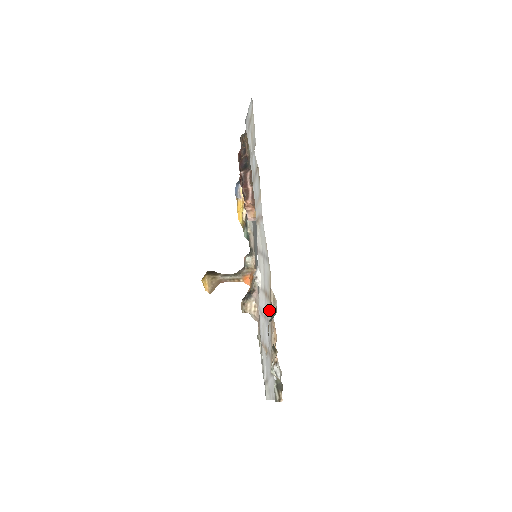
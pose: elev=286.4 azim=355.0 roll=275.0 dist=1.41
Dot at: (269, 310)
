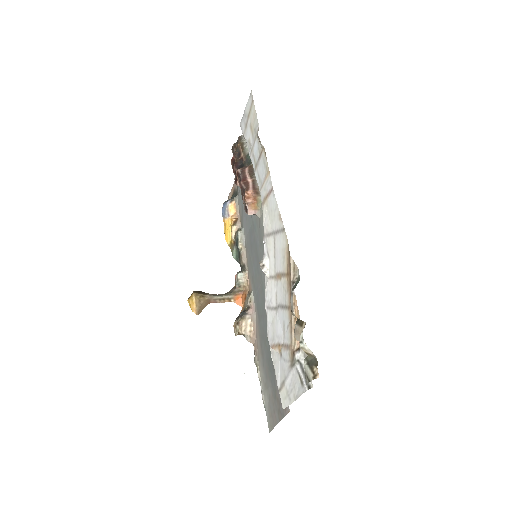
Dot at: (285, 290)
